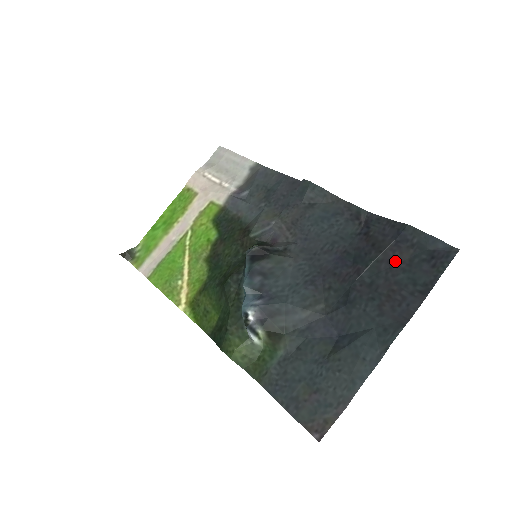
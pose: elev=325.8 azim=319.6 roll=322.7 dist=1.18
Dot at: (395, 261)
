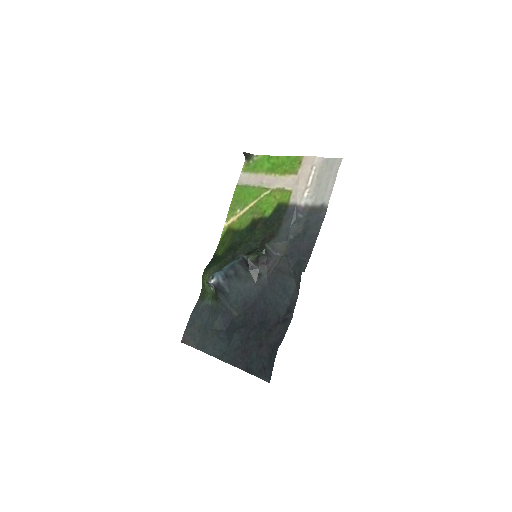
Dot at: (261, 348)
